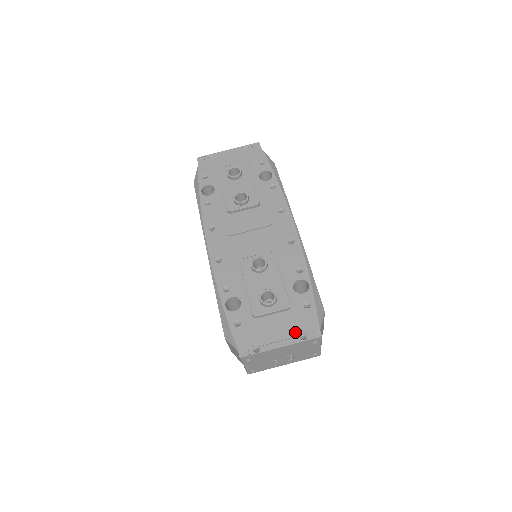
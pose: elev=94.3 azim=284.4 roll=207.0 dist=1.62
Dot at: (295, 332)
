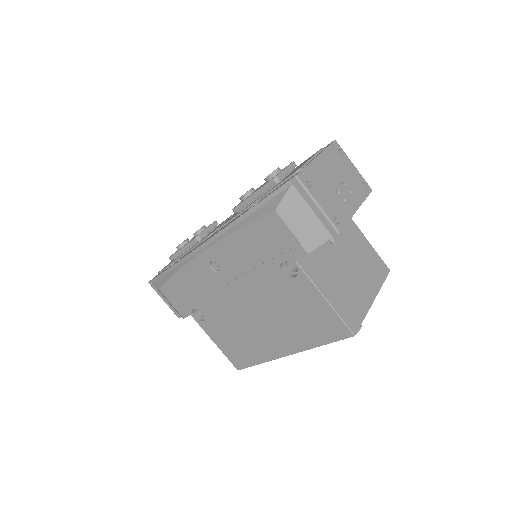
Dot at: (315, 153)
